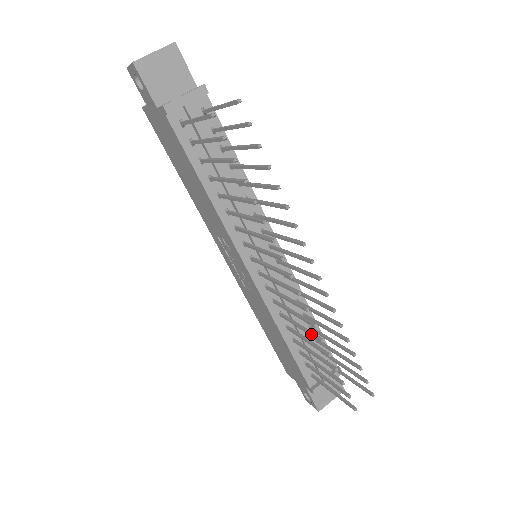
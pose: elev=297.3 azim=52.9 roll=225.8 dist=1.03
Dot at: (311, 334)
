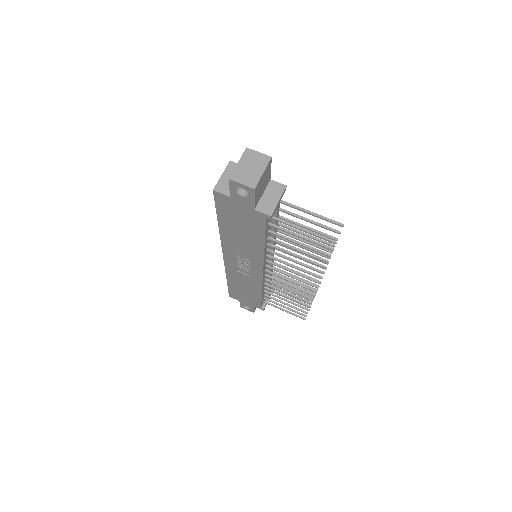
Dot at: (302, 300)
